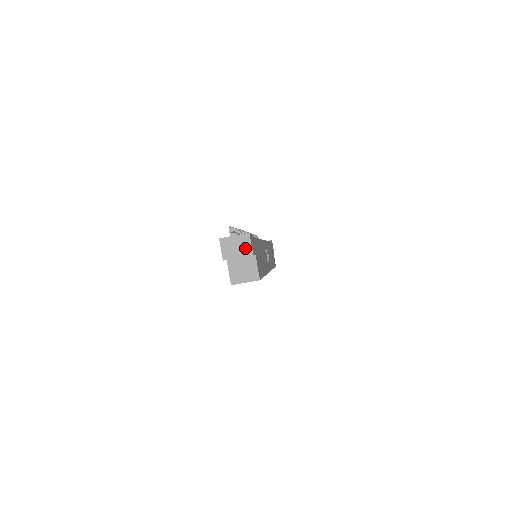
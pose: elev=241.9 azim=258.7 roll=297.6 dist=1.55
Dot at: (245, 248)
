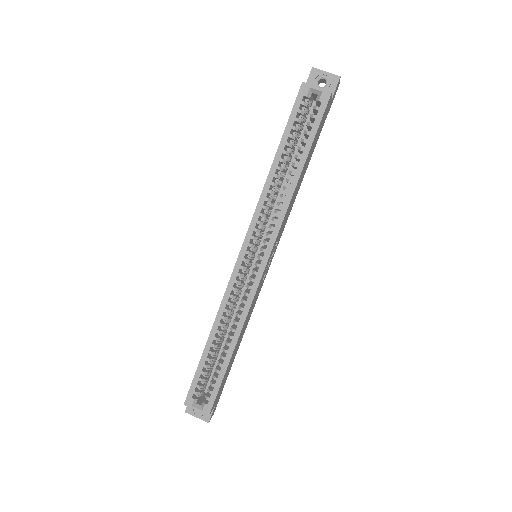
Dot at: (334, 77)
